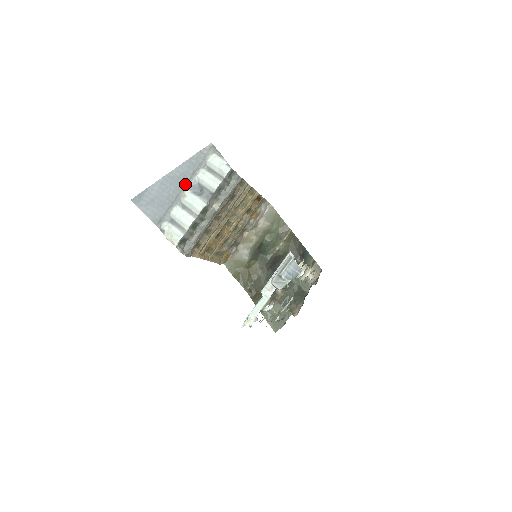
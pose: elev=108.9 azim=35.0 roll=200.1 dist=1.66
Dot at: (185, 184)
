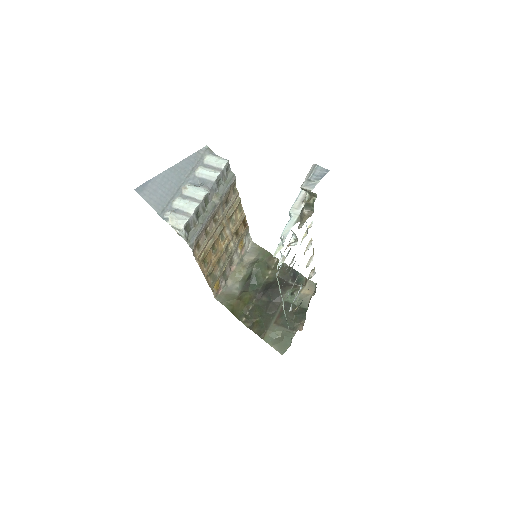
Dot at: (185, 179)
